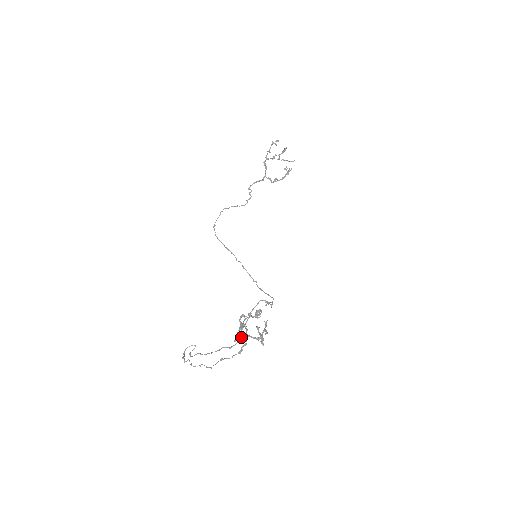
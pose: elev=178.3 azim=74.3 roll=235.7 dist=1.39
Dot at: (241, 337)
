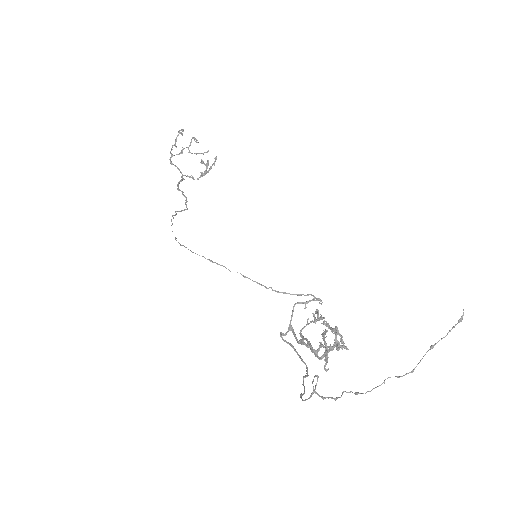
Dot at: (317, 353)
